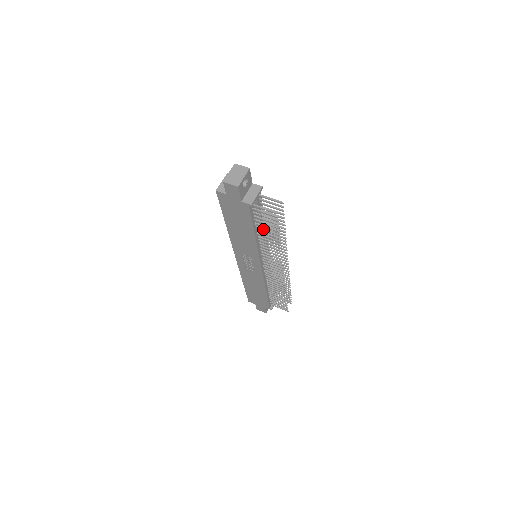
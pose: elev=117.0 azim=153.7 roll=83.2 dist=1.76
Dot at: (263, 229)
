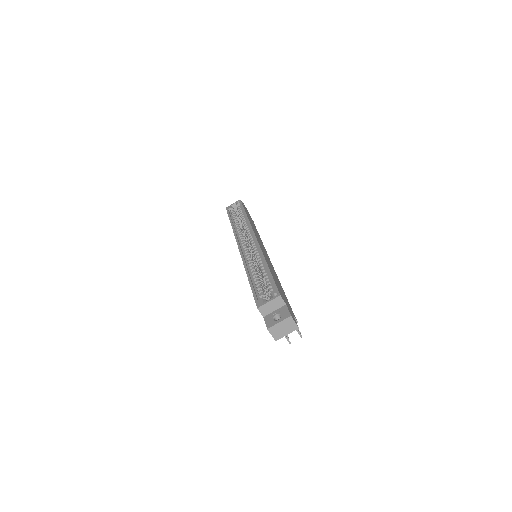
Dot at: occluded
